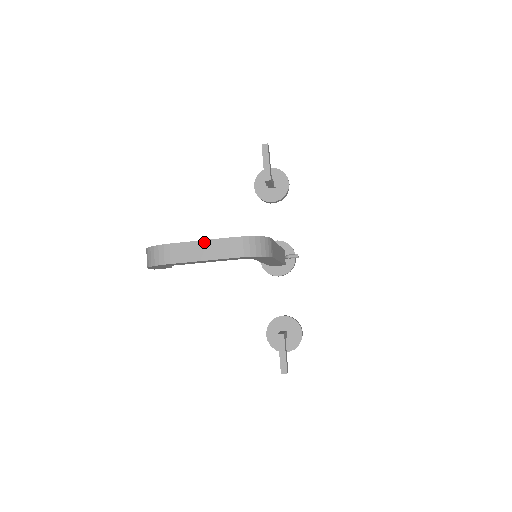
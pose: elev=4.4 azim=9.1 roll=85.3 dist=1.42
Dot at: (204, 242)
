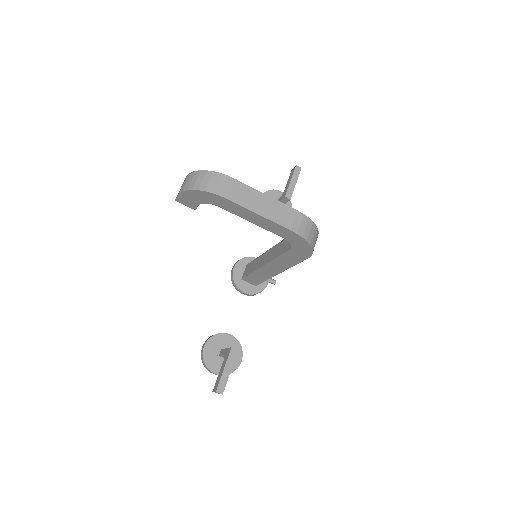
Dot at: (271, 199)
